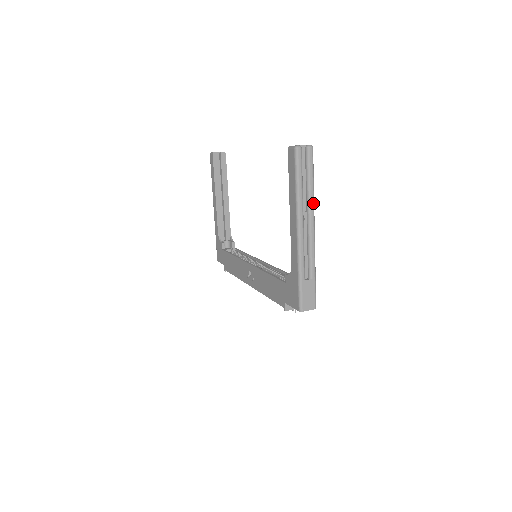
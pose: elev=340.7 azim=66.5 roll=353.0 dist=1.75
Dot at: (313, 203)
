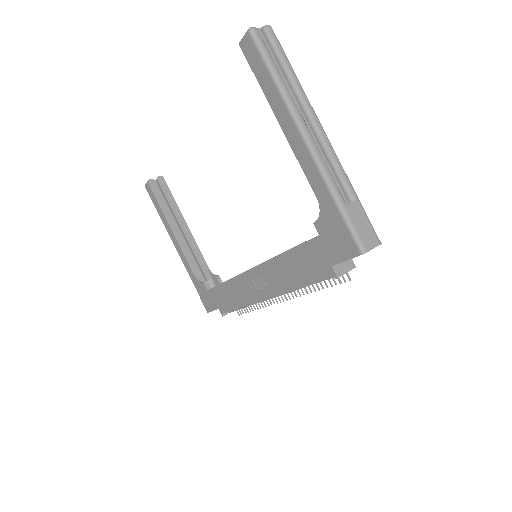
Dot at: (306, 97)
